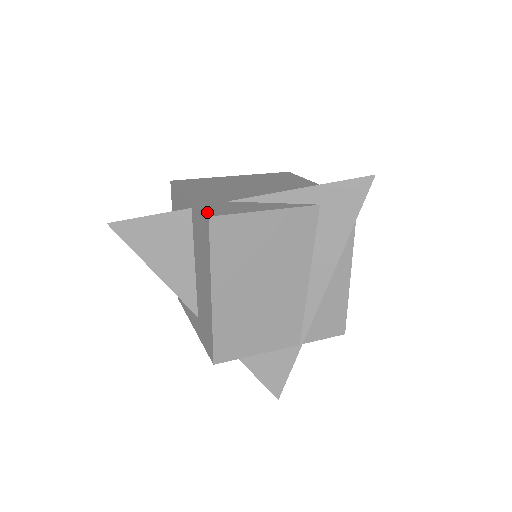
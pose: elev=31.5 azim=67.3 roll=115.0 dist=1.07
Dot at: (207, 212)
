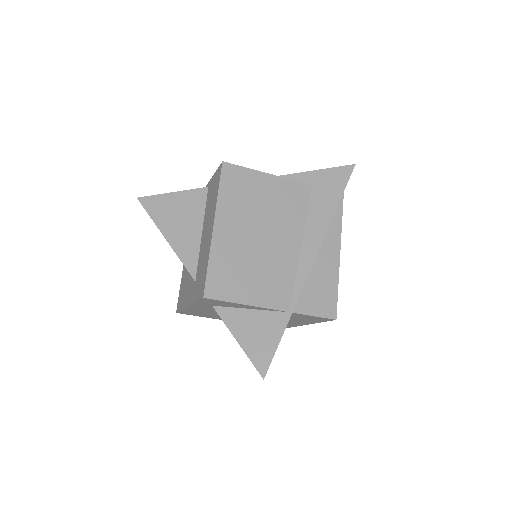
Dot at: occluded
